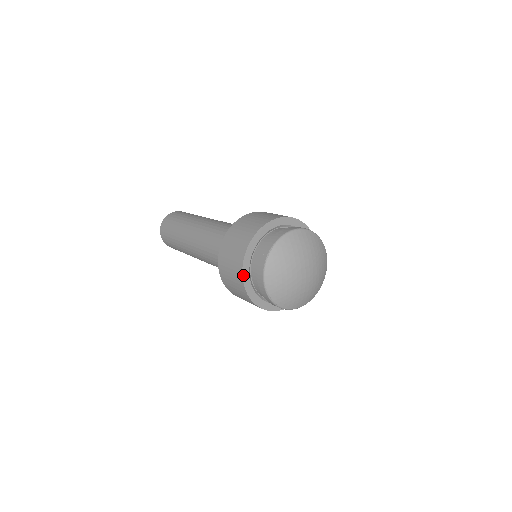
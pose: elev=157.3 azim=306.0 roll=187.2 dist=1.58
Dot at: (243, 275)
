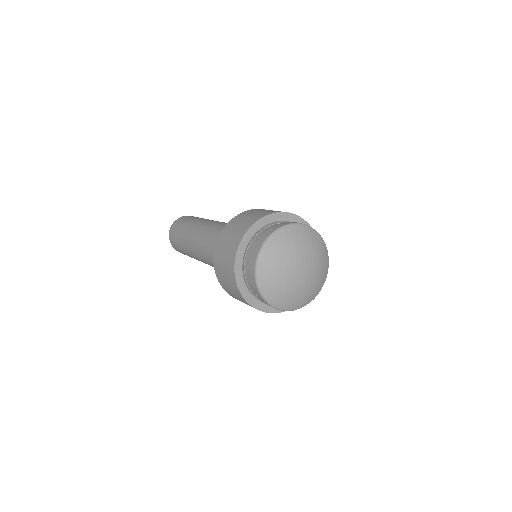
Dot at: (235, 270)
